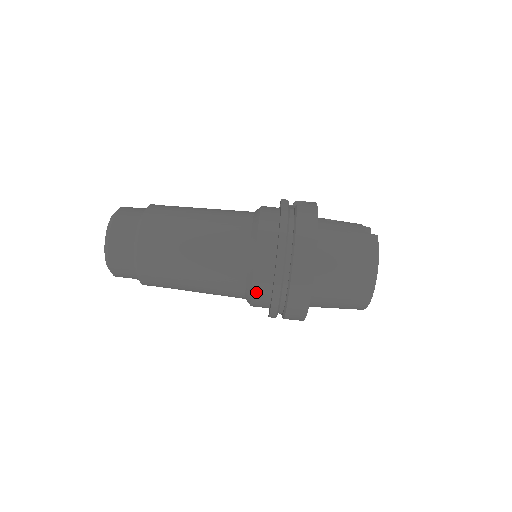
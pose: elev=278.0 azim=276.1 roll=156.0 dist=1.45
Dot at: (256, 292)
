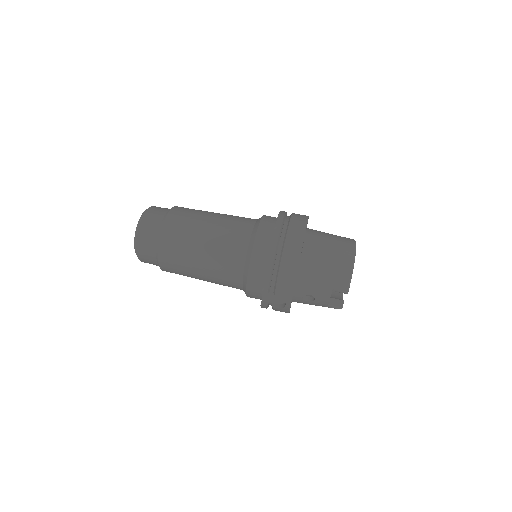
Dot at: (257, 247)
